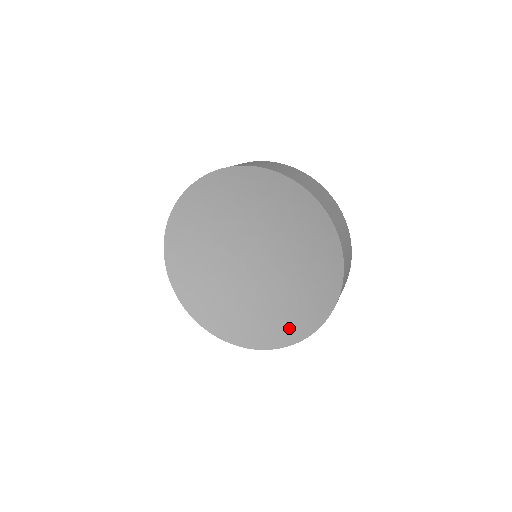
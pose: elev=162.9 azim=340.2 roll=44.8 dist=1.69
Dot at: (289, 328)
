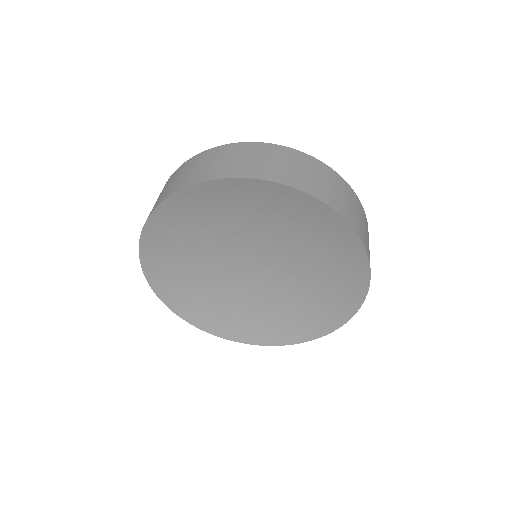
Dot at: (332, 310)
